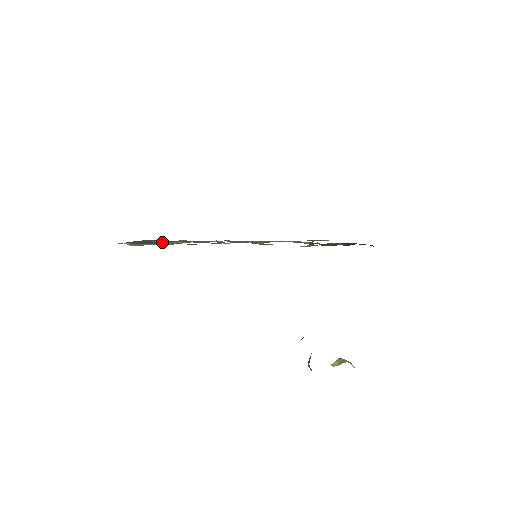
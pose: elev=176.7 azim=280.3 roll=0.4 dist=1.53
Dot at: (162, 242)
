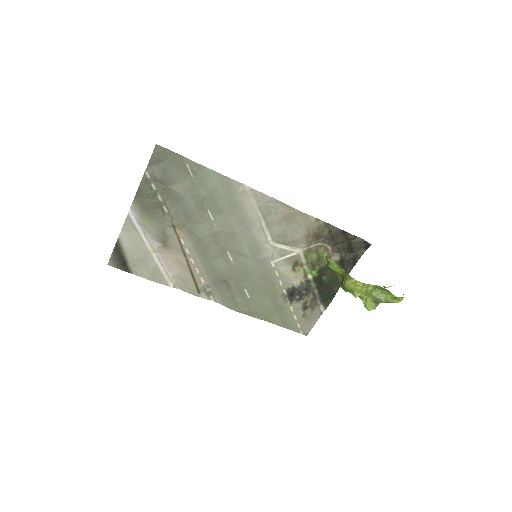
Dot at: (164, 222)
